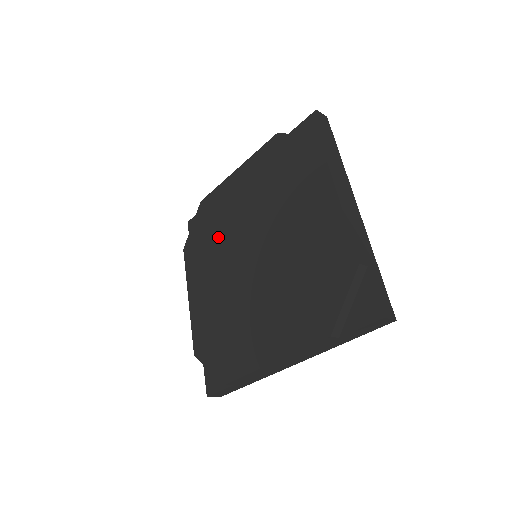
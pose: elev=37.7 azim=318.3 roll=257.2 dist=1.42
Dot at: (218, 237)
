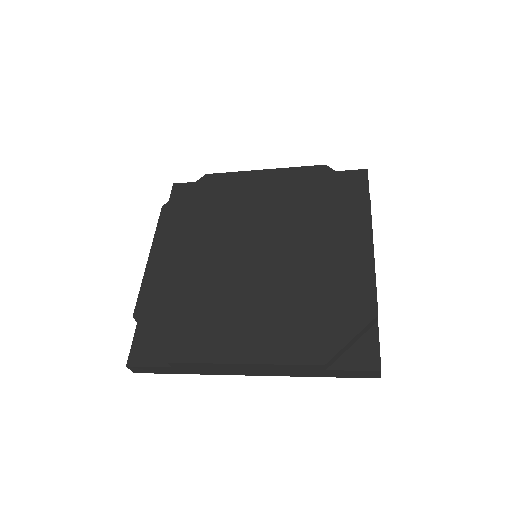
Dot at: (216, 217)
